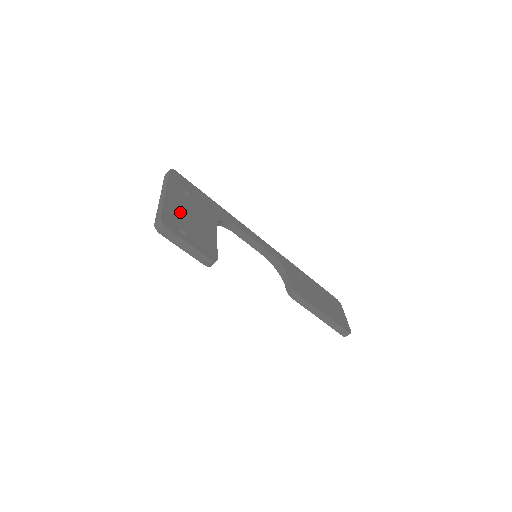
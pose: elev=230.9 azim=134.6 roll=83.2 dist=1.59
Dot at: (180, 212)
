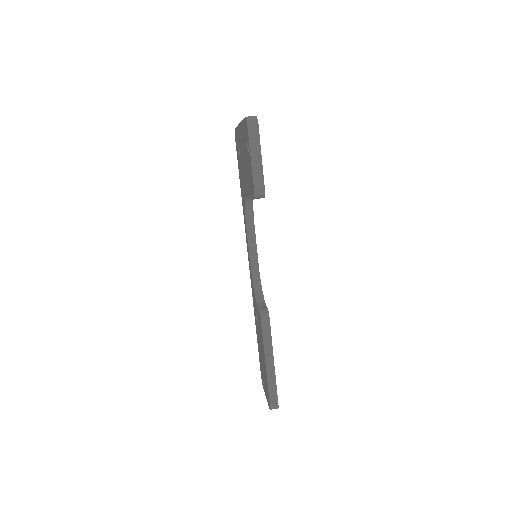
Dot at: occluded
